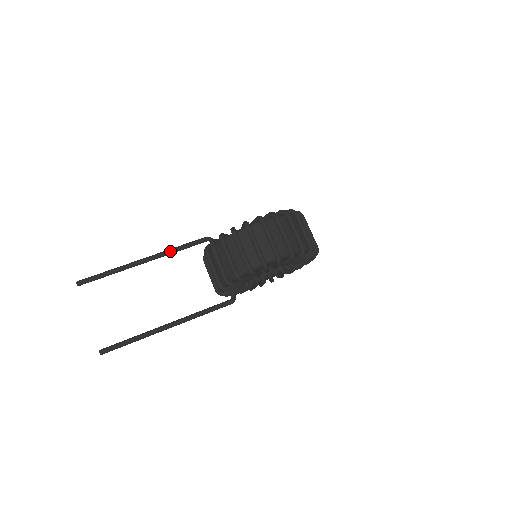
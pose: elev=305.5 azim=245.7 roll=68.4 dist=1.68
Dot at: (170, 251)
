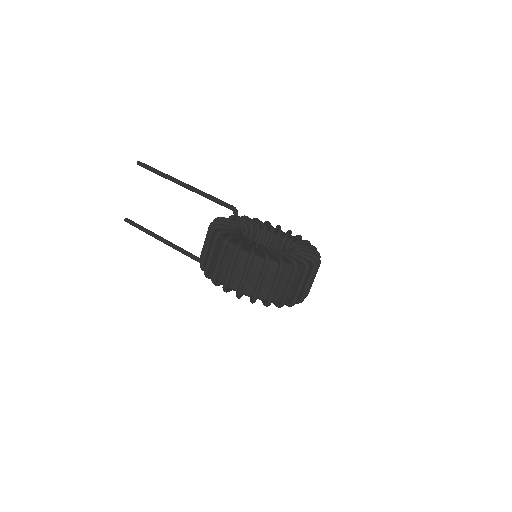
Dot at: (201, 194)
